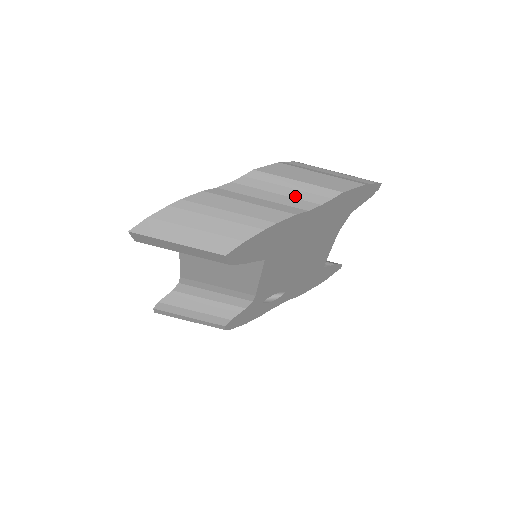
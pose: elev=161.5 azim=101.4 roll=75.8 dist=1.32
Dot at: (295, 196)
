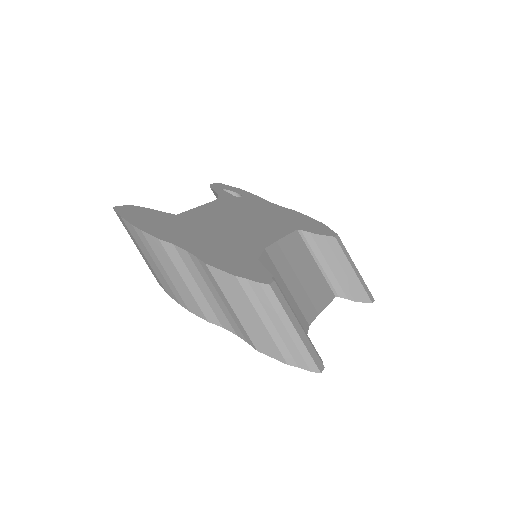
Dot at: (223, 310)
